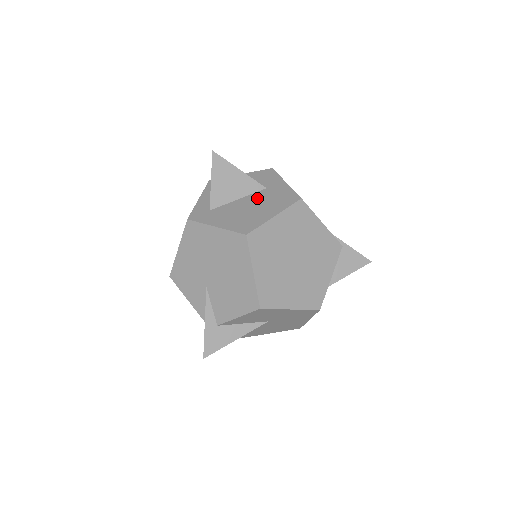
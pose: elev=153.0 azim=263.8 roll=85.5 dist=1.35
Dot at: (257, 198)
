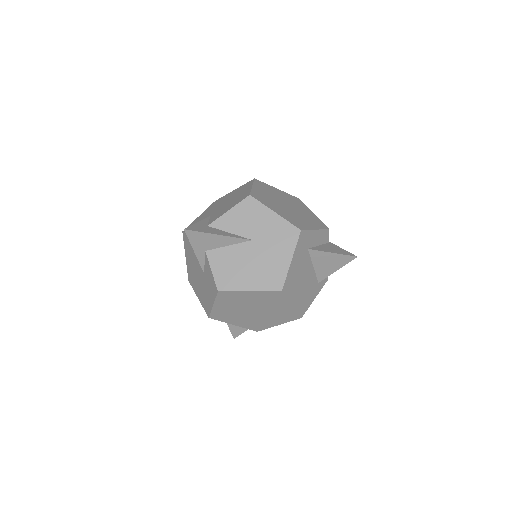
Dot at: occluded
